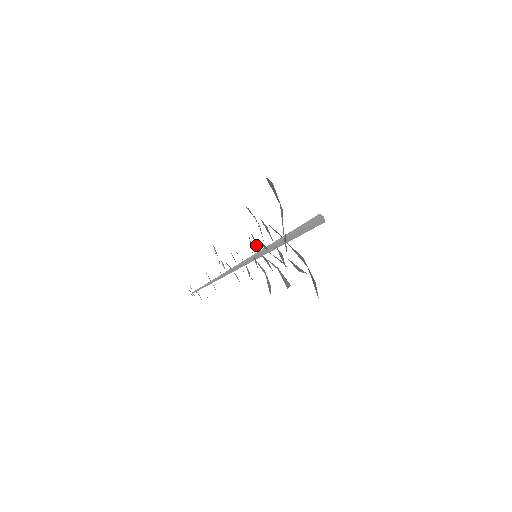
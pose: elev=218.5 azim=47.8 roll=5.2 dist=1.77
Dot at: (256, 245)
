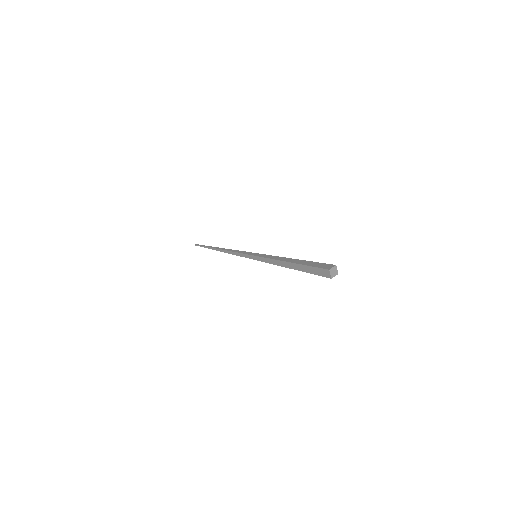
Dot at: occluded
